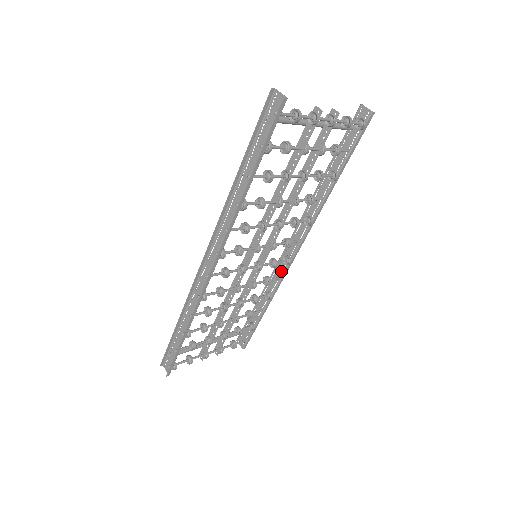
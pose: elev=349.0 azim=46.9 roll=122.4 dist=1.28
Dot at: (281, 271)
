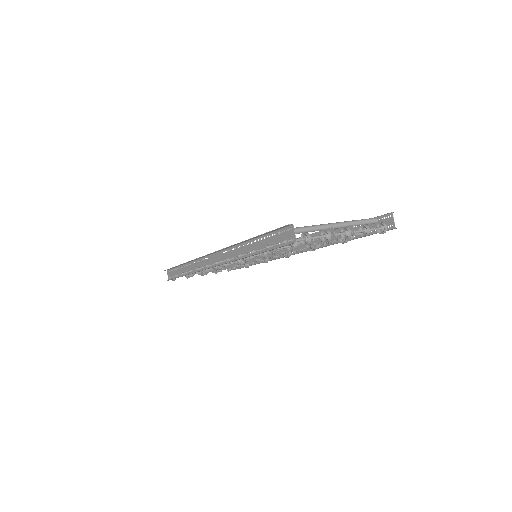
Dot at: occluded
